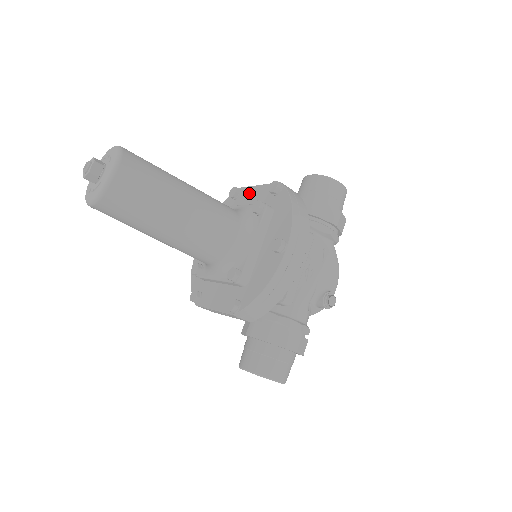
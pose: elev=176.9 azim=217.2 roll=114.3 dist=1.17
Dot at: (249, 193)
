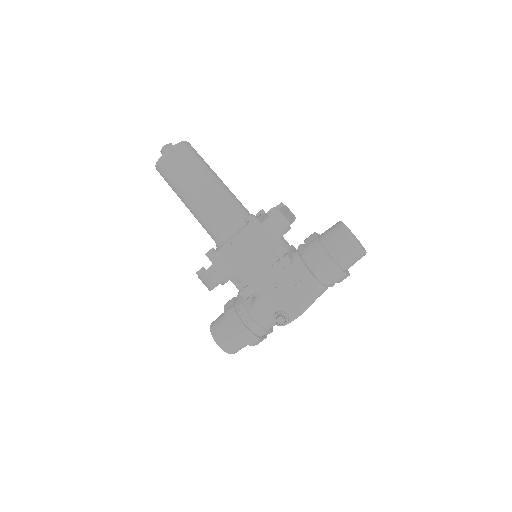
Dot at: occluded
